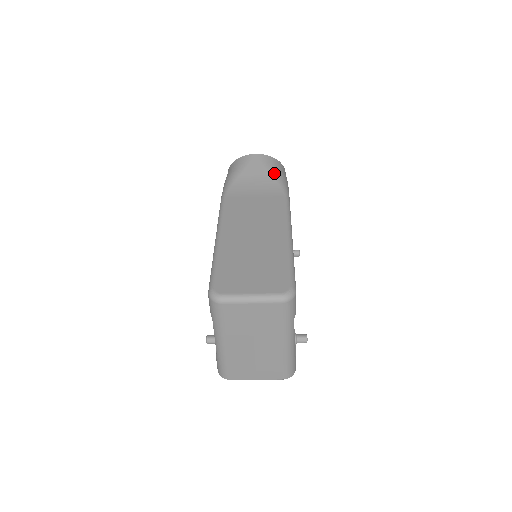
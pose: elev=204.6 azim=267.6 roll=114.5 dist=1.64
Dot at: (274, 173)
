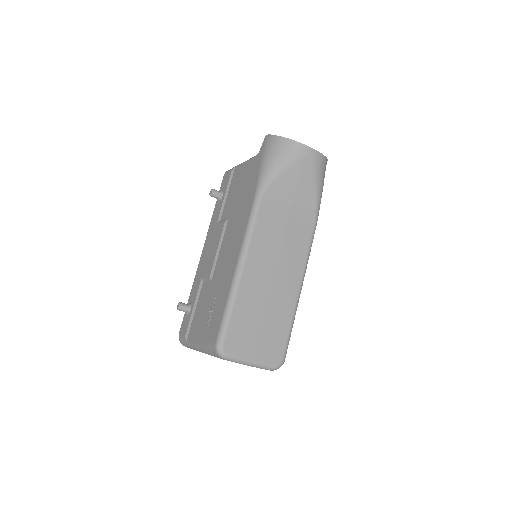
Dot at: (317, 185)
